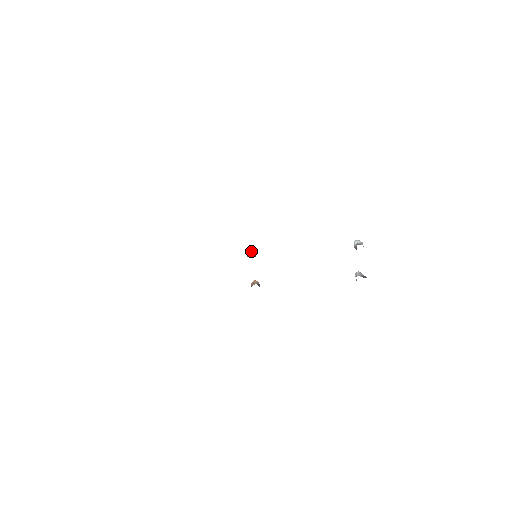
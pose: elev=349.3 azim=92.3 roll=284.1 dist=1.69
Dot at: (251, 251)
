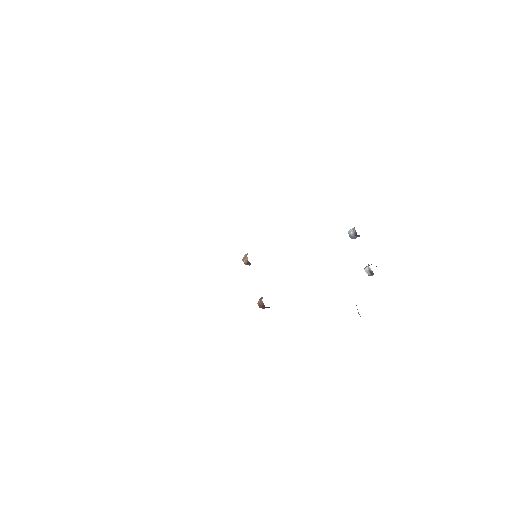
Dot at: (247, 253)
